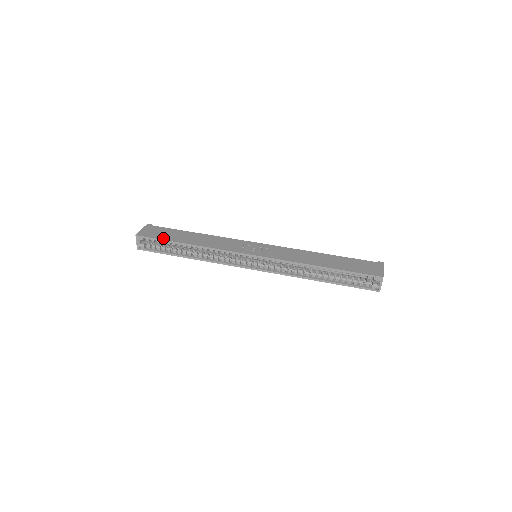
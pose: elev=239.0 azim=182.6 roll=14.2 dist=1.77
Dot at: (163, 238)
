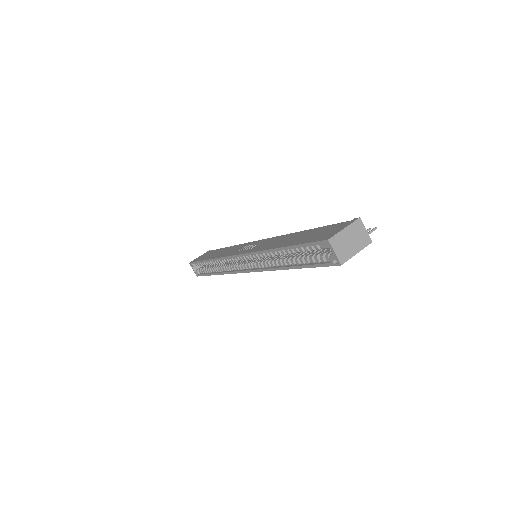
Dot at: (200, 260)
